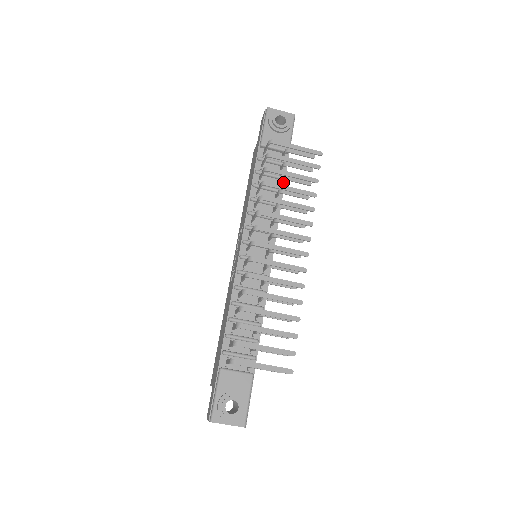
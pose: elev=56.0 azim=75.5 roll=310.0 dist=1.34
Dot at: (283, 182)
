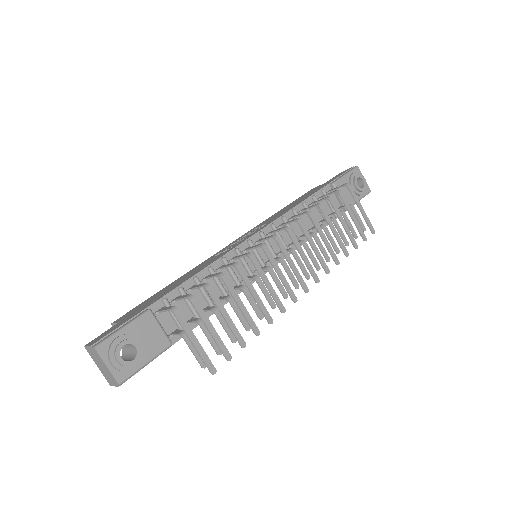
Dot at: (325, 225)
